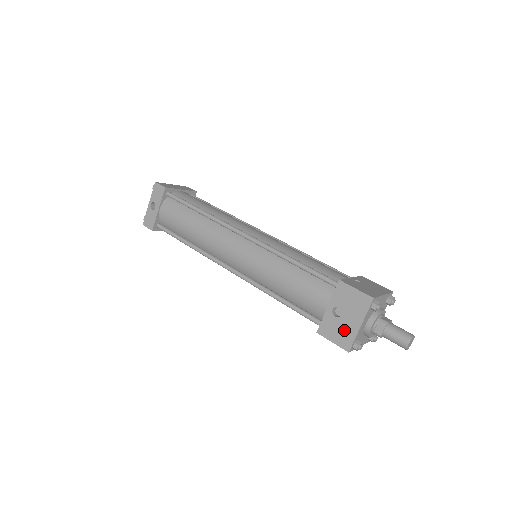
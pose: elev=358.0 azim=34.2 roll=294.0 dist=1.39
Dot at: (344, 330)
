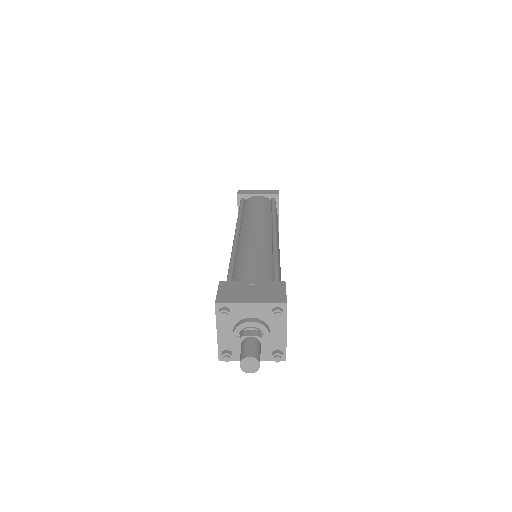
Dot at: occluded
